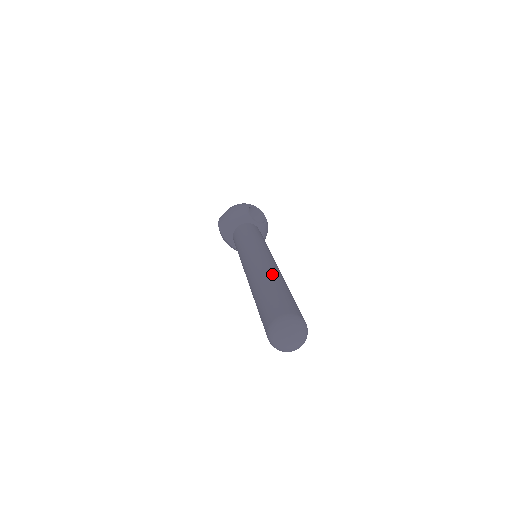
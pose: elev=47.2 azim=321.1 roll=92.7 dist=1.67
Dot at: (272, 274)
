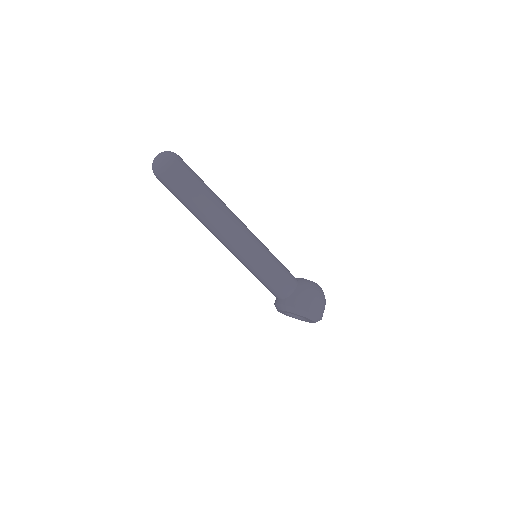
Dot at: occluded
